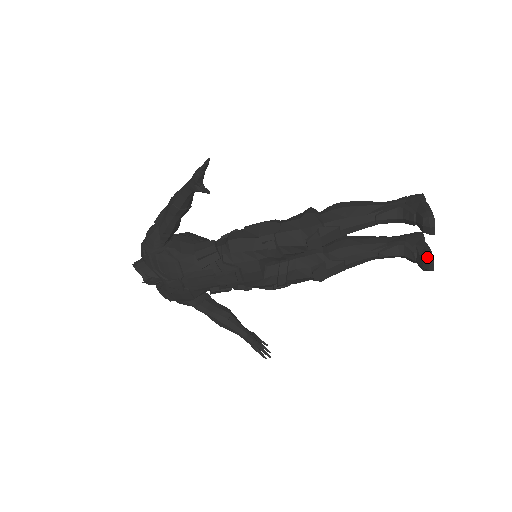
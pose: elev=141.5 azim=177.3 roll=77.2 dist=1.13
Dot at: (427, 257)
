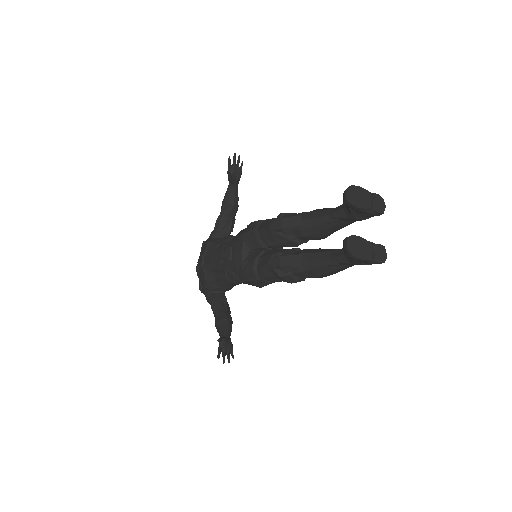
Dot at: (349, 237)
